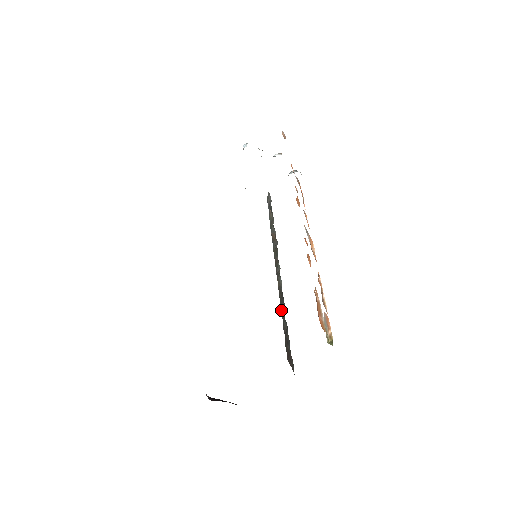
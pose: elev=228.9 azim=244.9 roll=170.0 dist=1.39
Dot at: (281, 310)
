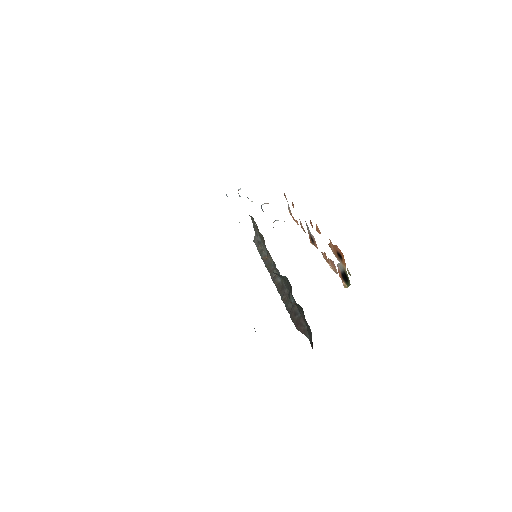
Dot at: (282, 298)
